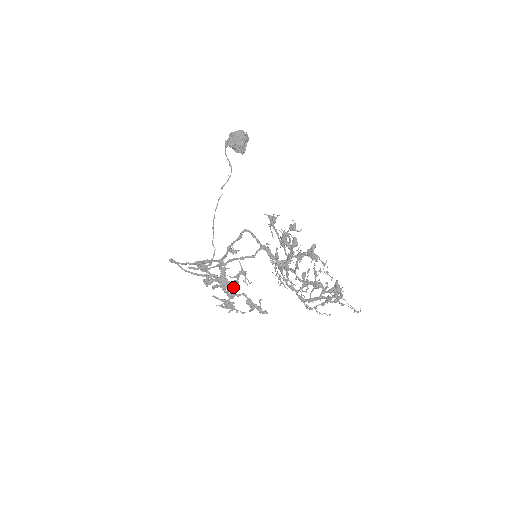
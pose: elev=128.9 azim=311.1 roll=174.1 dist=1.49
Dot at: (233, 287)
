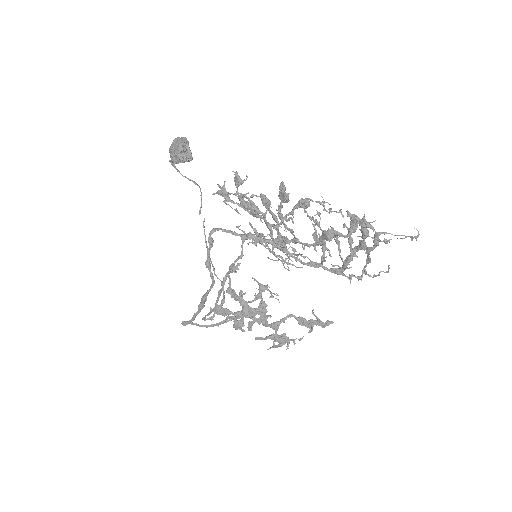
Dot at: (263, 313)
